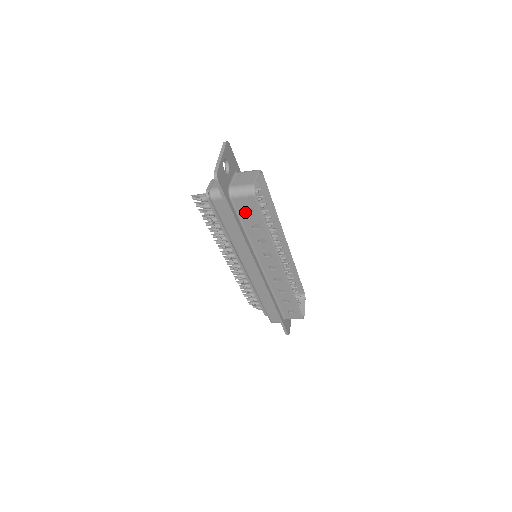
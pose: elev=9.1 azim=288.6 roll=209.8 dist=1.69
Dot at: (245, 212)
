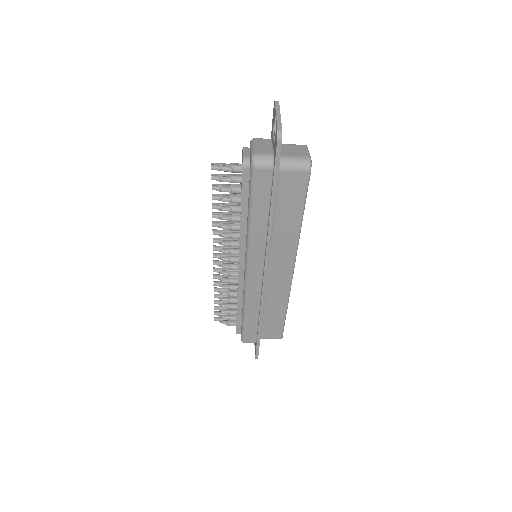
Dot at: (286, 192)
